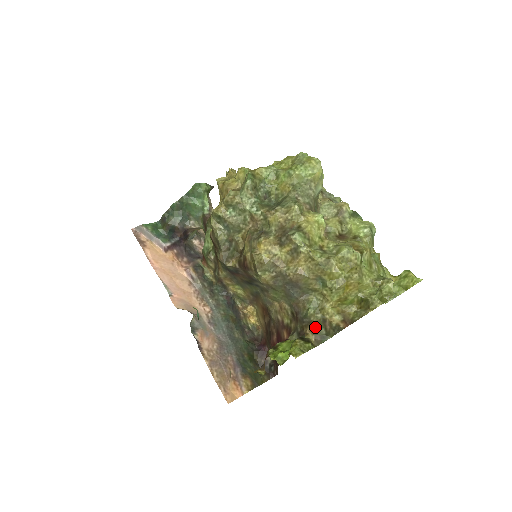
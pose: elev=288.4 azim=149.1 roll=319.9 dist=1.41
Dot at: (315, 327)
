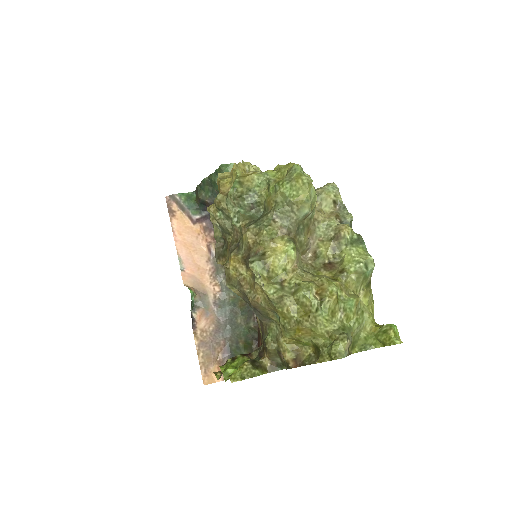
Dot at: (270, 354)
